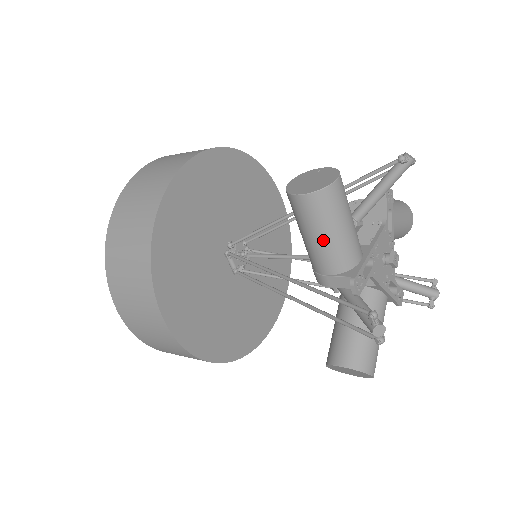
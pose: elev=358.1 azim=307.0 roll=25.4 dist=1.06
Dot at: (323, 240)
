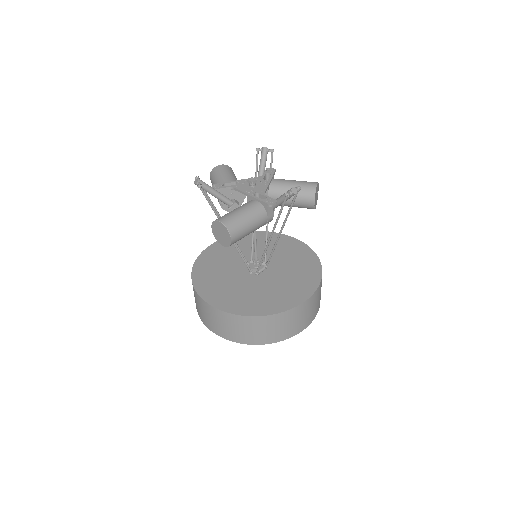
Dot at: occluded
